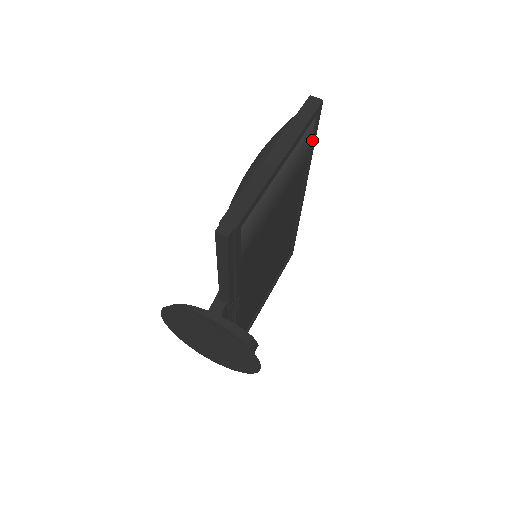
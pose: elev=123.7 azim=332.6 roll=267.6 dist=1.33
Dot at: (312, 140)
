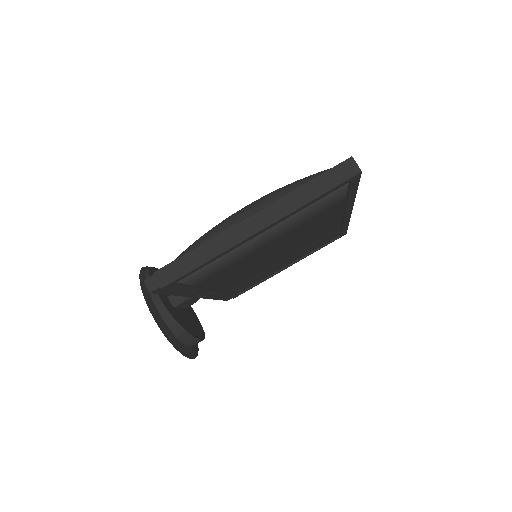
Dot at: (348, 192)
